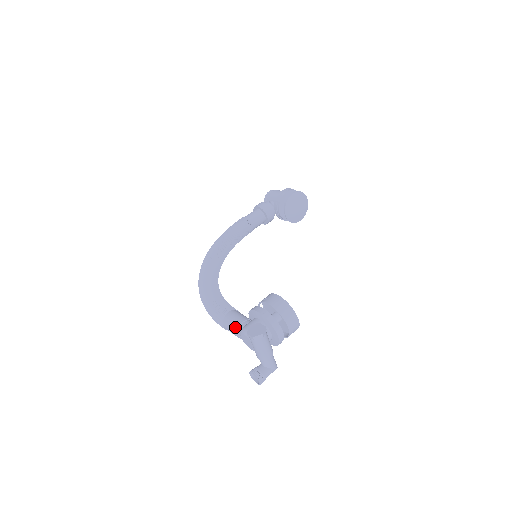
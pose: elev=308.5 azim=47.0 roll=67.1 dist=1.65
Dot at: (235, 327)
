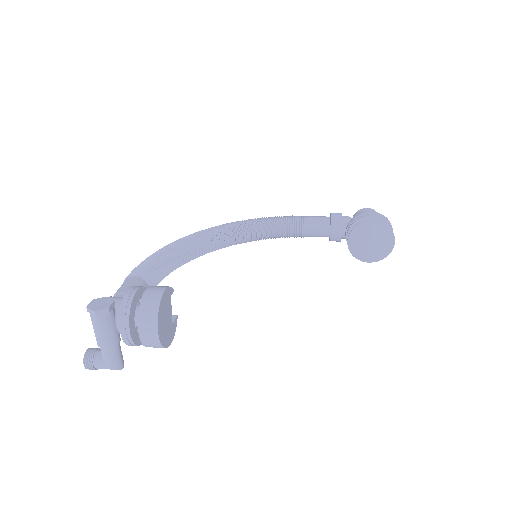
Dot at: occluded
